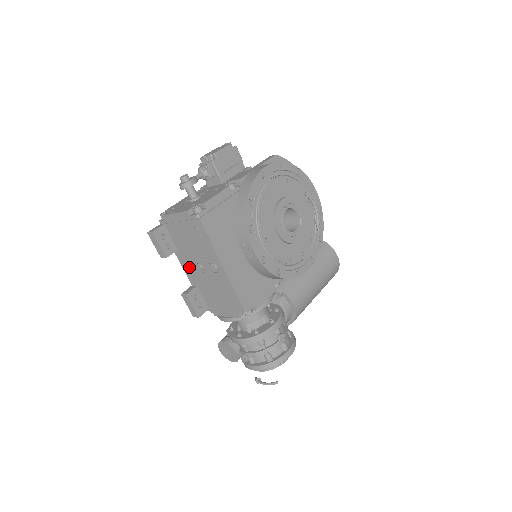
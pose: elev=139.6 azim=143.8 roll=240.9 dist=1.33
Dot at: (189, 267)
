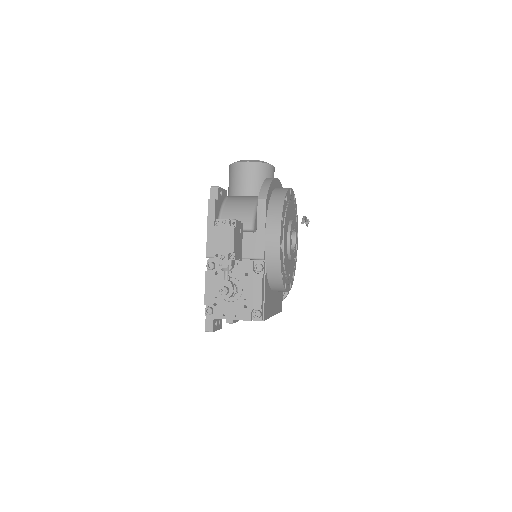
Dot at: occluded
